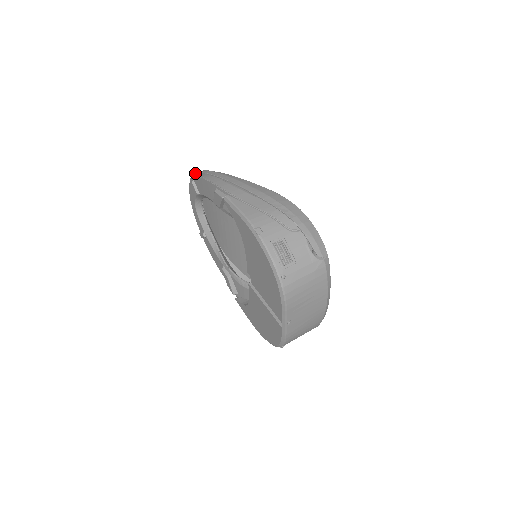
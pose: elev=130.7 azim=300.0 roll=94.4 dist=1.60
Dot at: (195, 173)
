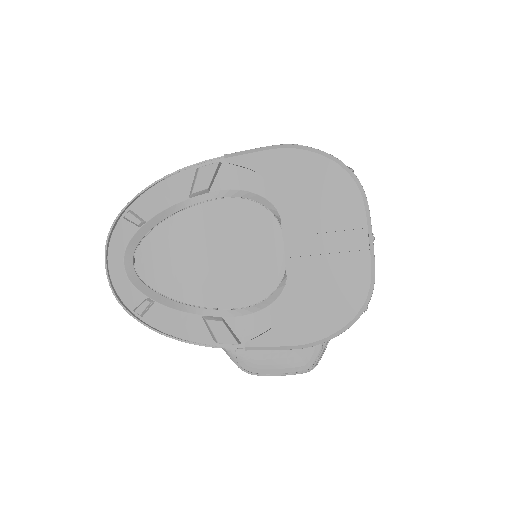
Dot at: (131, 200)
